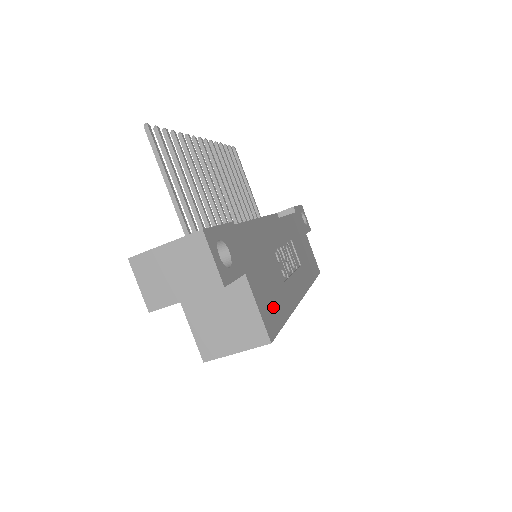
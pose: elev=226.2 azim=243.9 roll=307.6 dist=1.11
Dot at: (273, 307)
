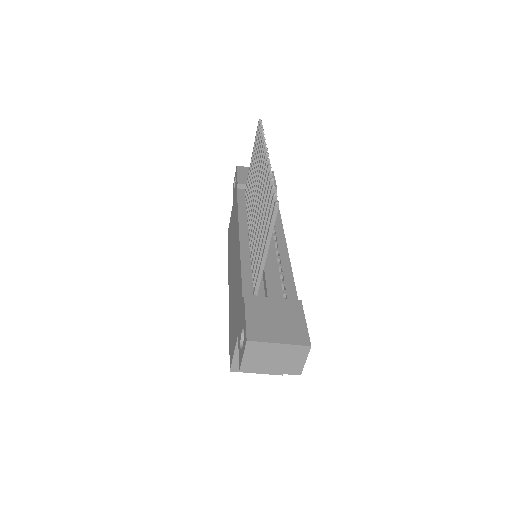
Dot at: occluded
